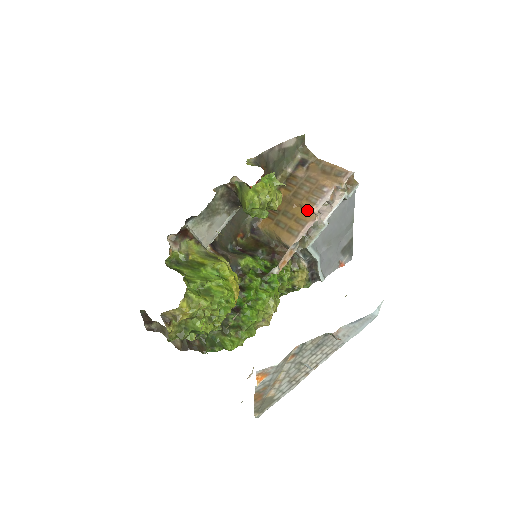
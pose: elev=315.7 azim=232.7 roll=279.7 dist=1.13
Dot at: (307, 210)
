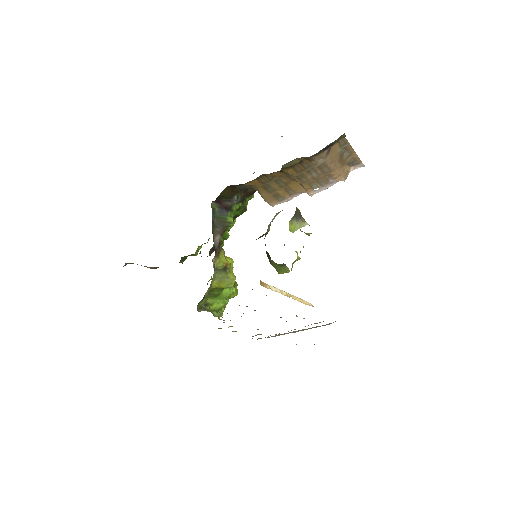
Dot at: (302, 186)
